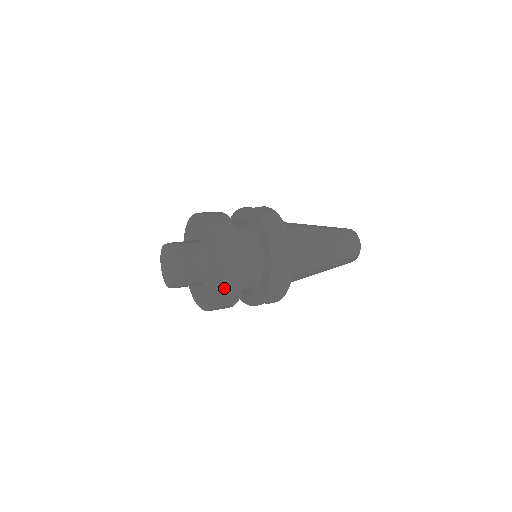
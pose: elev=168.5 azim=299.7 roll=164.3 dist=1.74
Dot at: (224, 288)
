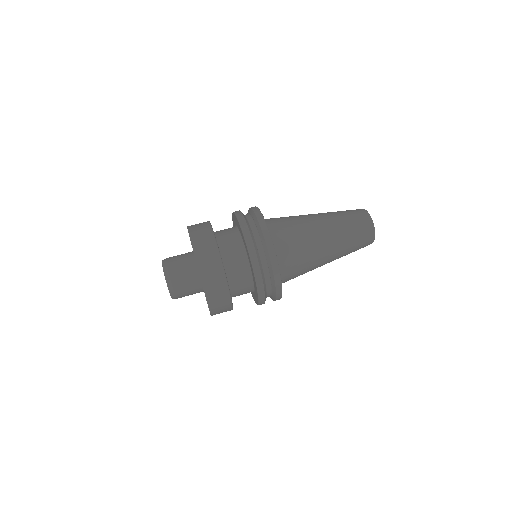
Dot at: occluded
